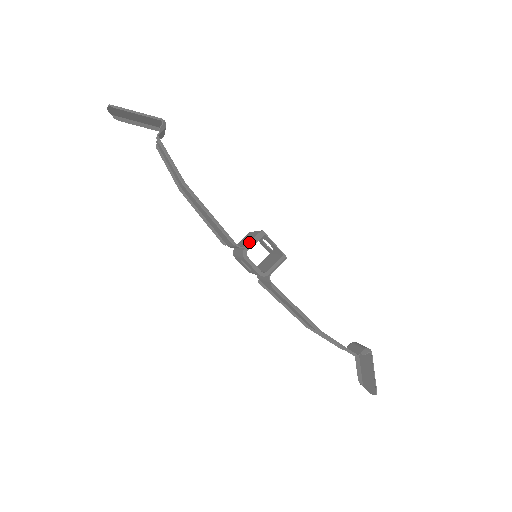
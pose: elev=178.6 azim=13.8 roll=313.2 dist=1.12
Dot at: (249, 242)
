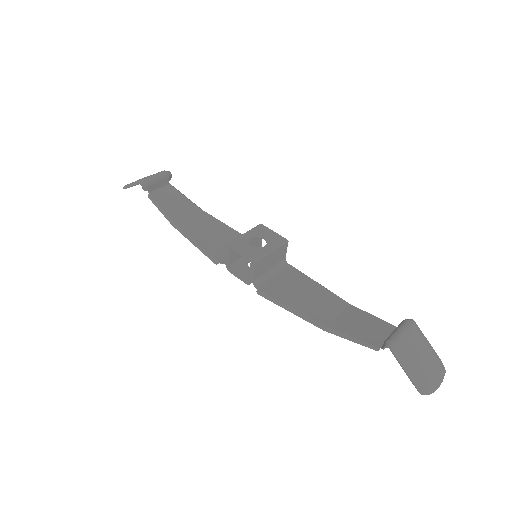
Dot at: (225, 258)
